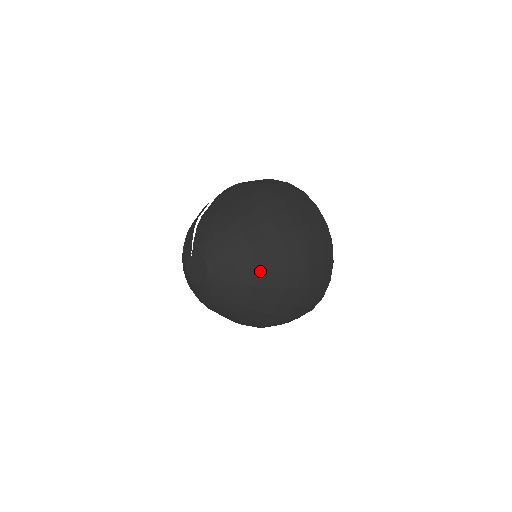
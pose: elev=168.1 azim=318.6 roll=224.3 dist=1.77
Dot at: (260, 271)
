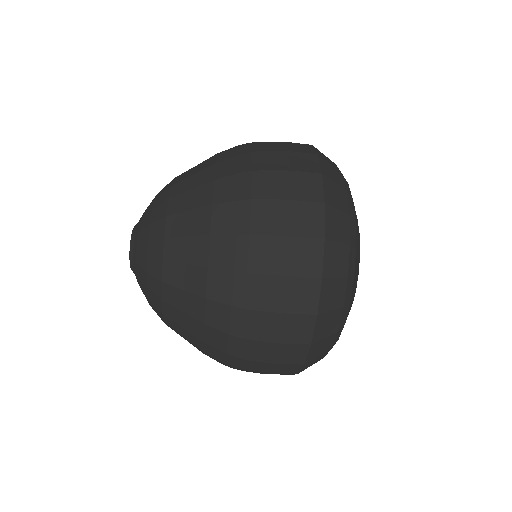
Dot at: occluded
